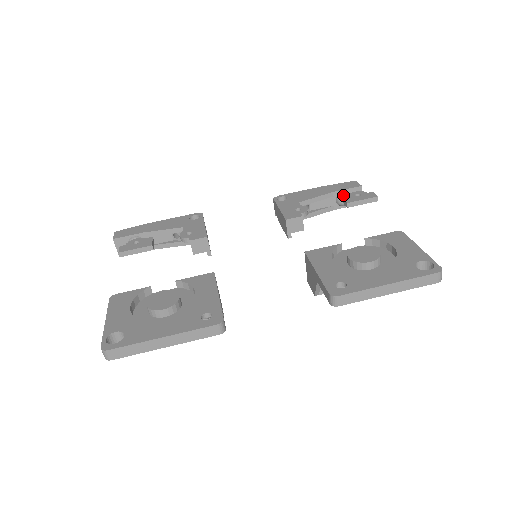
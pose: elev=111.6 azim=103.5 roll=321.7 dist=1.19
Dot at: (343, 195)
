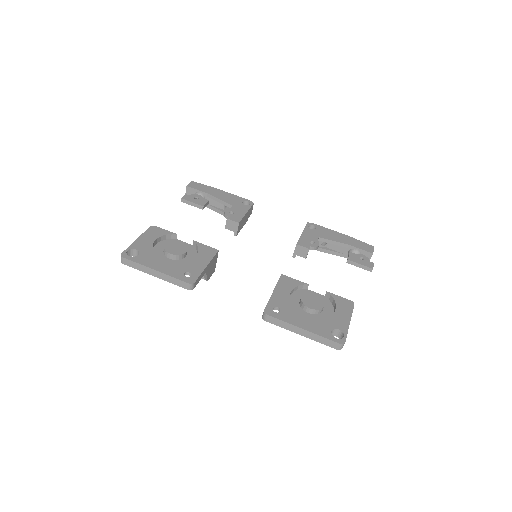
Dot at: (355, 251)
